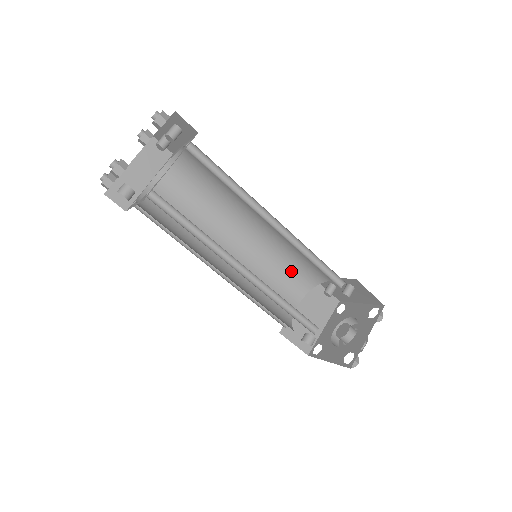
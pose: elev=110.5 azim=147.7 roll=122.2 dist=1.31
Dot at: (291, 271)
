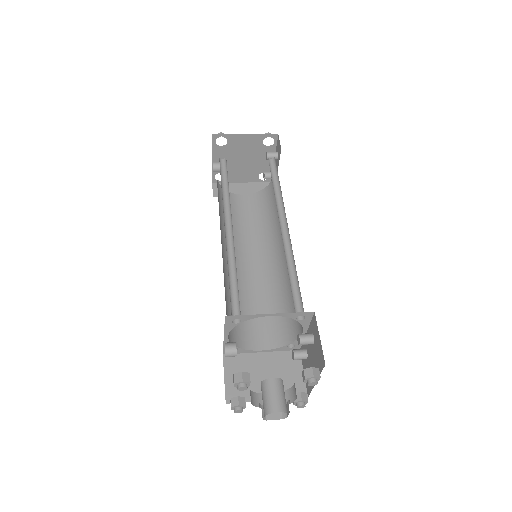
Dot at: occluded
